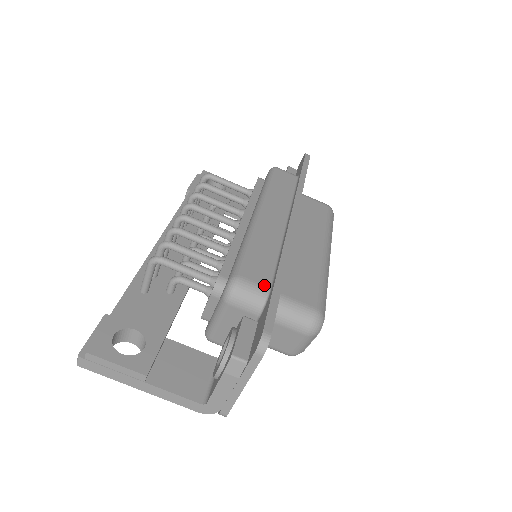
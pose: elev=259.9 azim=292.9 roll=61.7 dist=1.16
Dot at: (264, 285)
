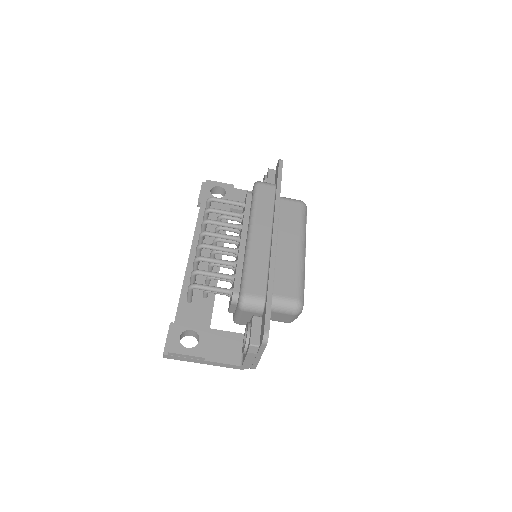
Dot at: (261, 295)
